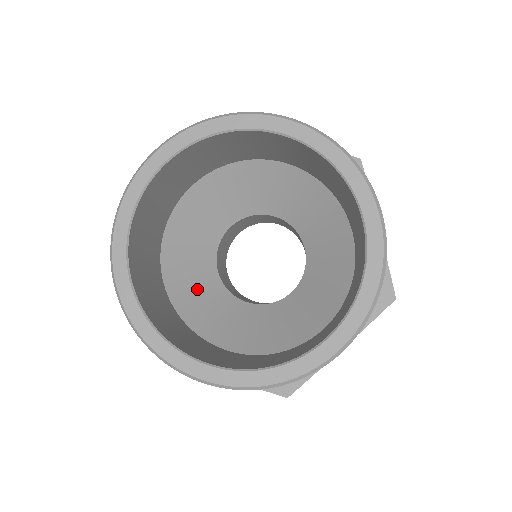
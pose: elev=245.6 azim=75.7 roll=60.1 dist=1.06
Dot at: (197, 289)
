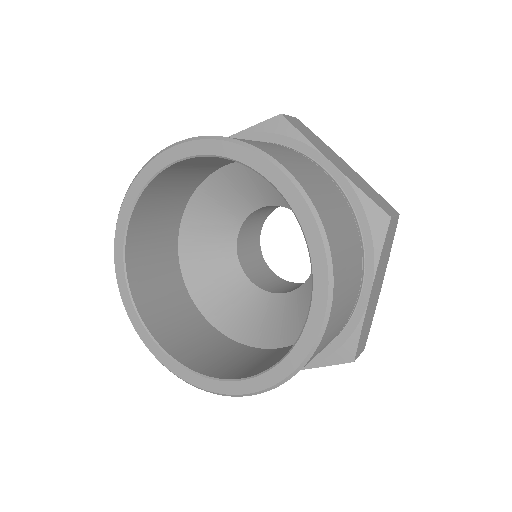
Dot at: (239, 308)
